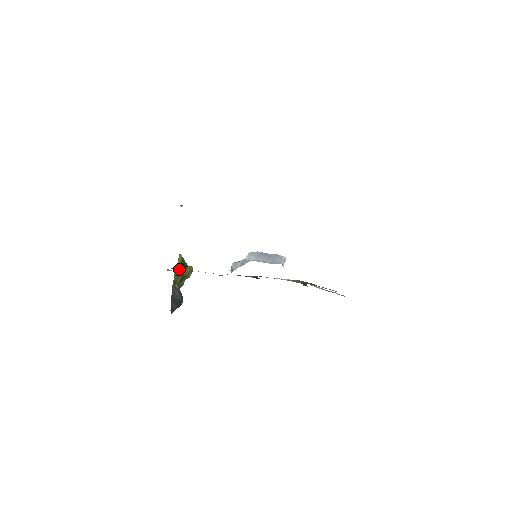
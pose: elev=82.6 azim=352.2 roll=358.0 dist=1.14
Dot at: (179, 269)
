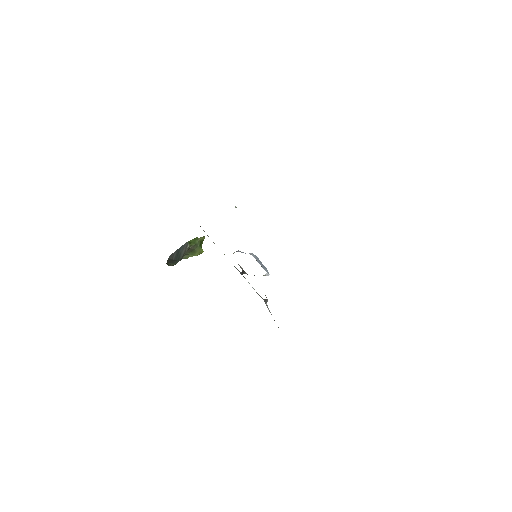
Dot at: (204, 231)
